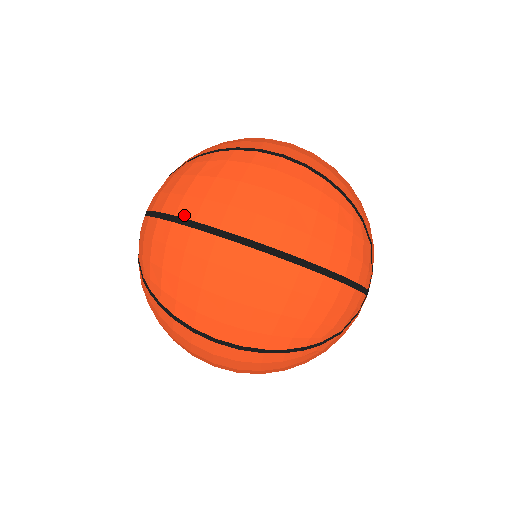
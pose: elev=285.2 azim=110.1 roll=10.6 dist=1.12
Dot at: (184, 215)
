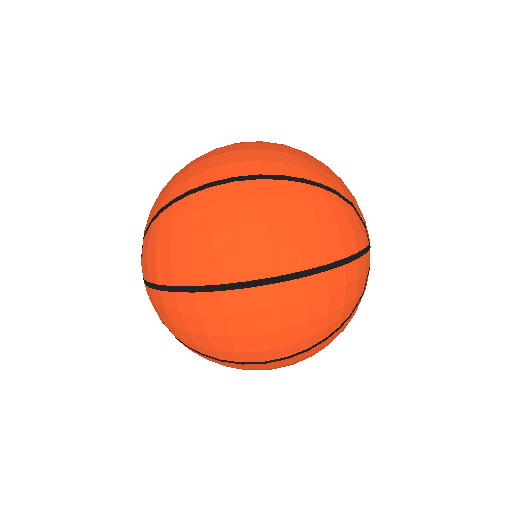
Dot at: (180, 283)
